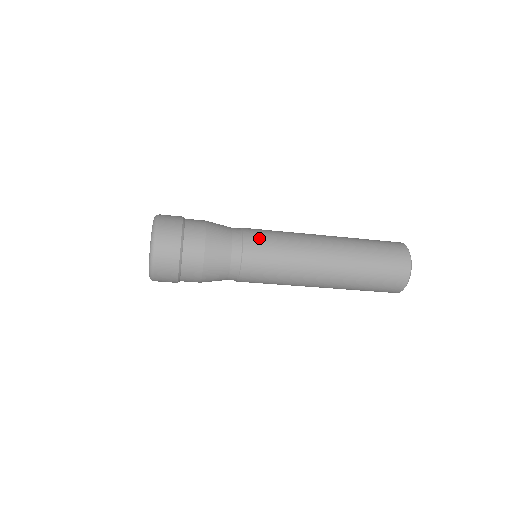
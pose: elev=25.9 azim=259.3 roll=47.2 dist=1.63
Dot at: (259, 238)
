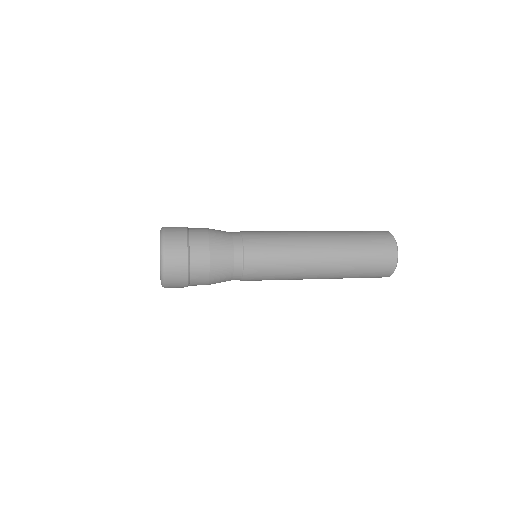
Dot at: (259, 256)
